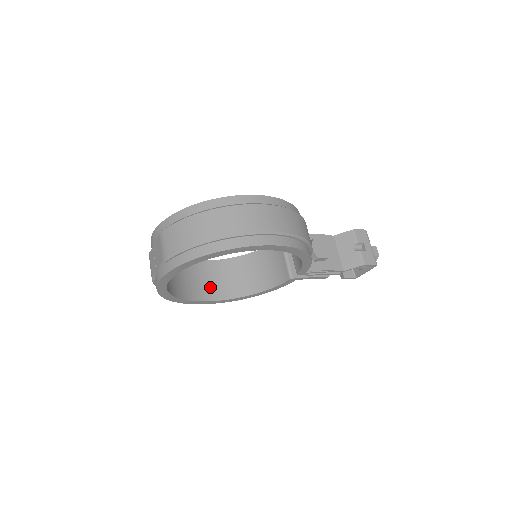
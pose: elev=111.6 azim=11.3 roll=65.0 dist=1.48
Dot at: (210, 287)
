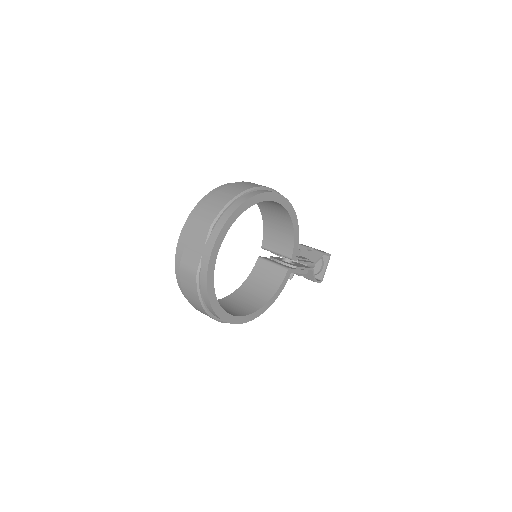
Dot at: (230, 311)
